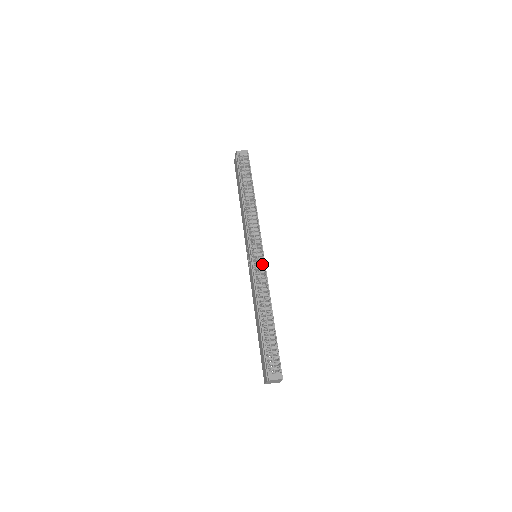
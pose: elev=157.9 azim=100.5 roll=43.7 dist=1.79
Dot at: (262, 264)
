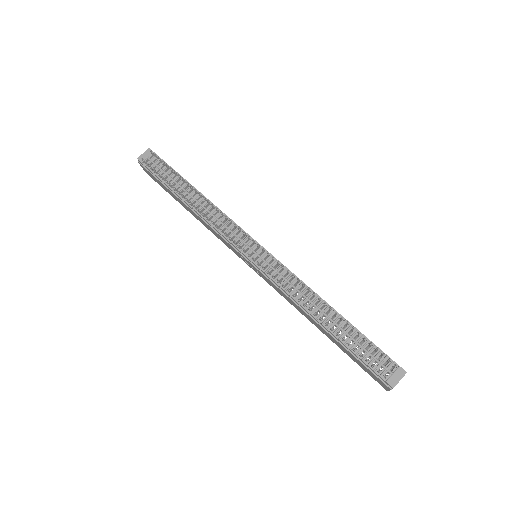
Dot at: (271, 260)
